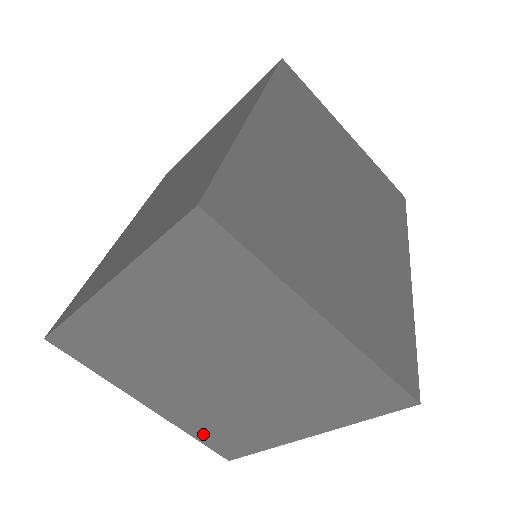
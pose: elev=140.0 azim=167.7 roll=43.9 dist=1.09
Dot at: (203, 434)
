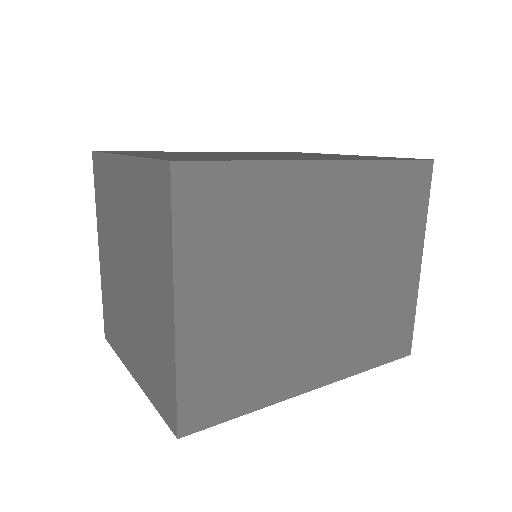
Dot at: (106, 304)
